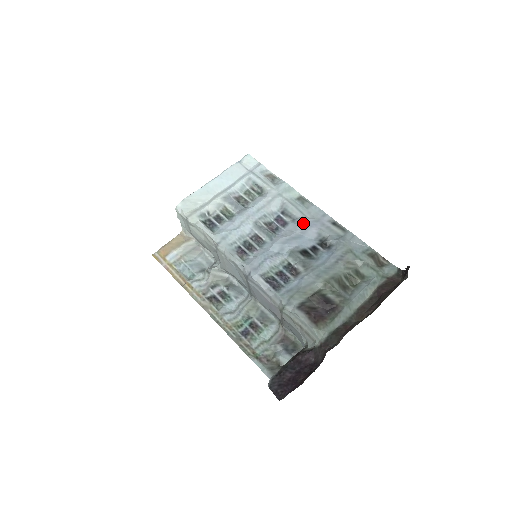
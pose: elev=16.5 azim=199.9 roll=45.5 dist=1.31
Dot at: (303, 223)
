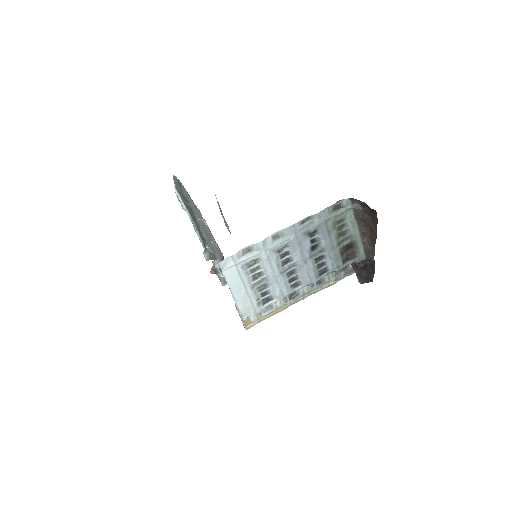
Dot at: (294, 243)
